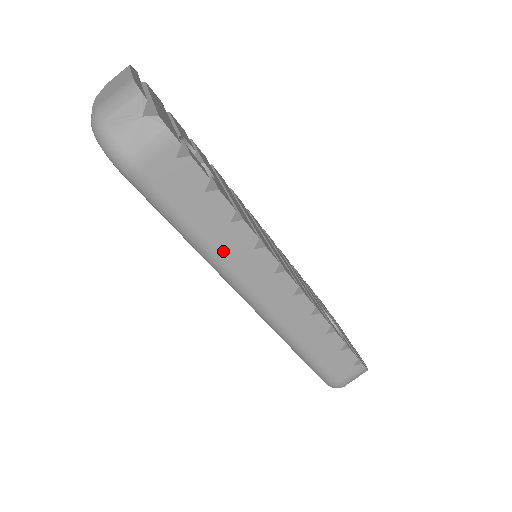
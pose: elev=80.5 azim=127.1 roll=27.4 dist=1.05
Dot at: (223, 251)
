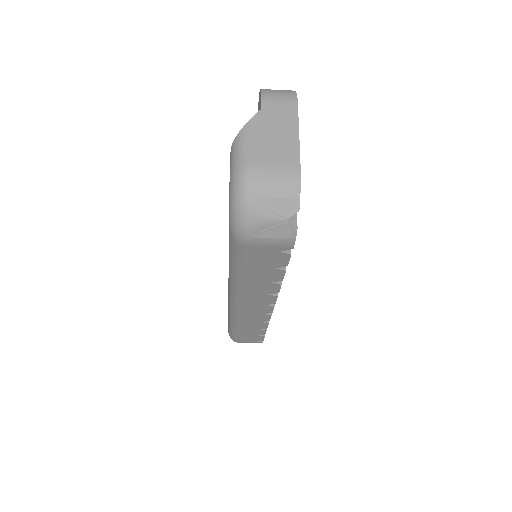
Dot at: (249, 288)
